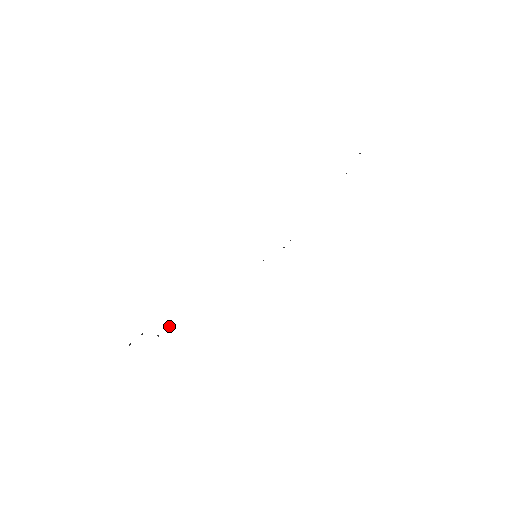
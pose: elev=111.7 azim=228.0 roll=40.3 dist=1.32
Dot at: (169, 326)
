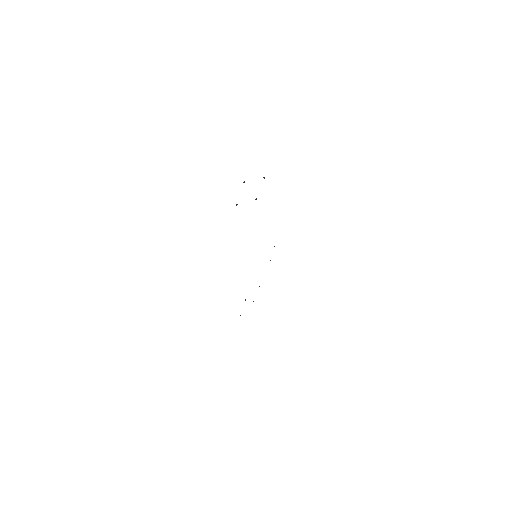
Dot at: occluded
